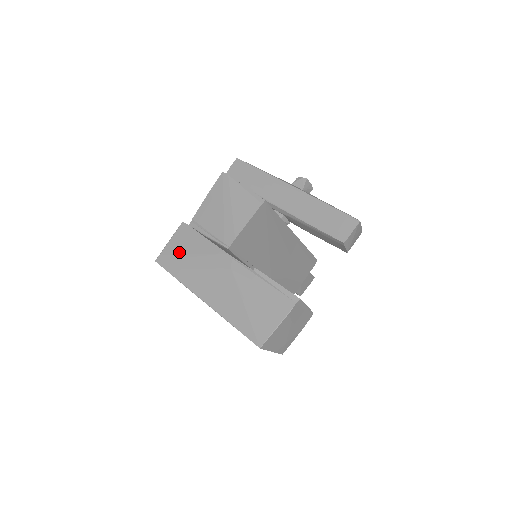
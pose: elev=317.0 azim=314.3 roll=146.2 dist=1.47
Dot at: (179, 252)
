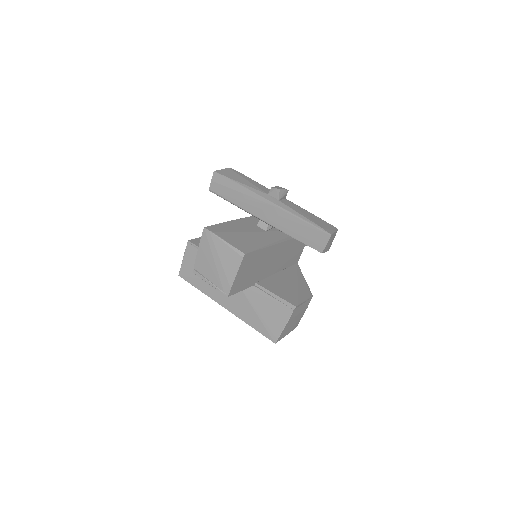
Dot at: occluded
